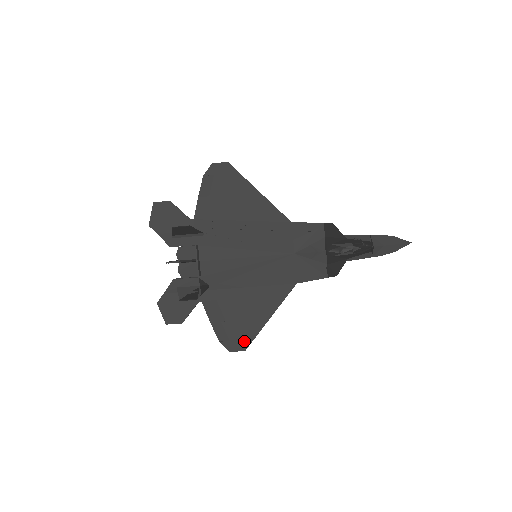
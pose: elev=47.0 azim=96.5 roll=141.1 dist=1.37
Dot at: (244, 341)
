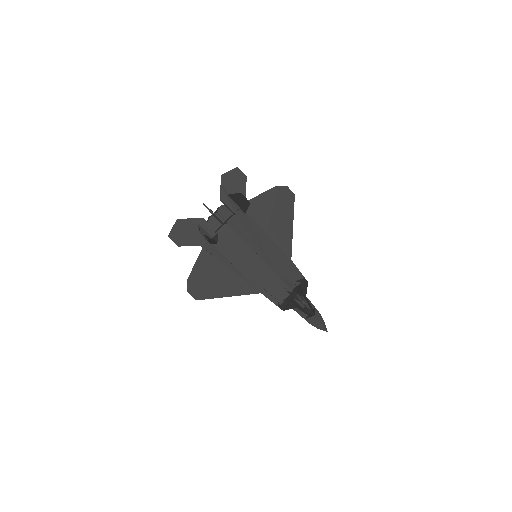
Dot at: (202, 294)
